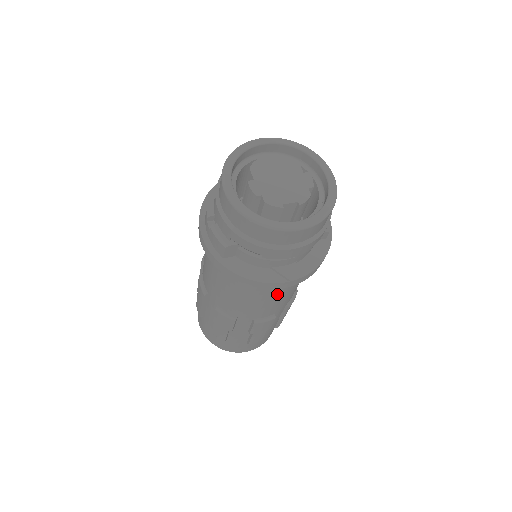
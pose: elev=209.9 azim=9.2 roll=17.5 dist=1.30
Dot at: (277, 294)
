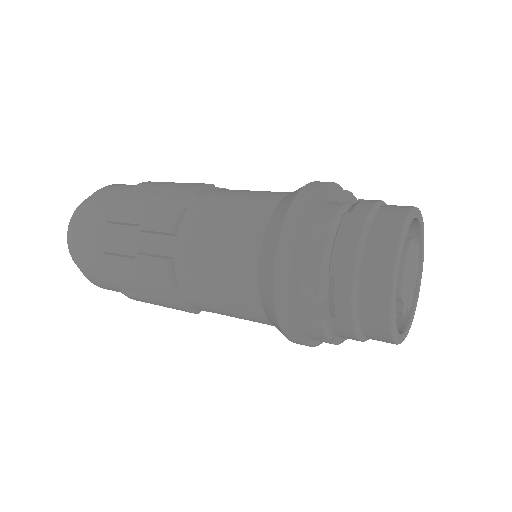
Dot at: occluded
